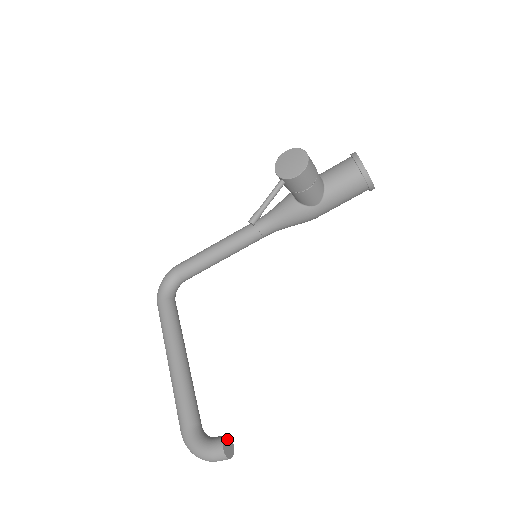
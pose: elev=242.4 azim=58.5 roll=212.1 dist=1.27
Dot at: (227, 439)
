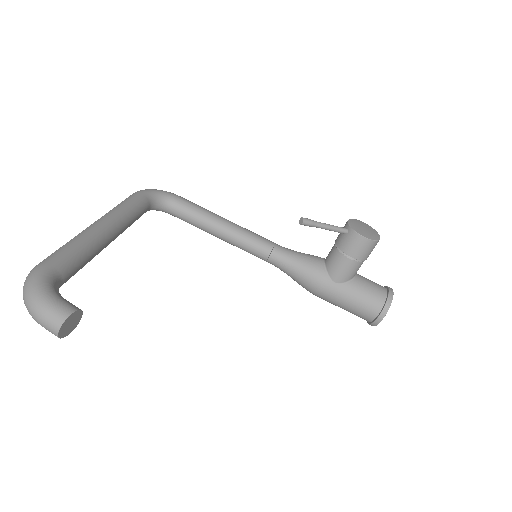
Dot at: (78, 317)
